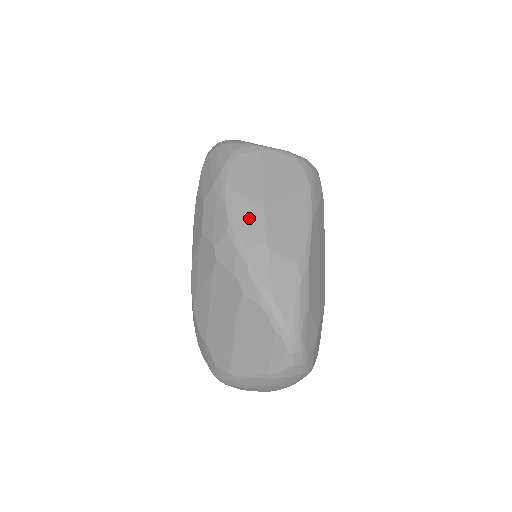
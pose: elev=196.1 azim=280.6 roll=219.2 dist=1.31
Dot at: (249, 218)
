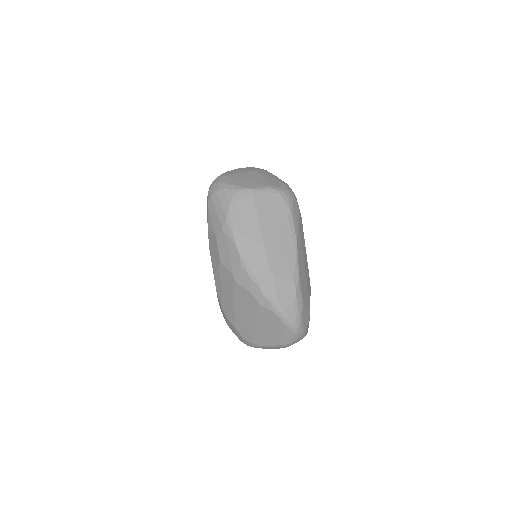
Dot at: (254, 253)
